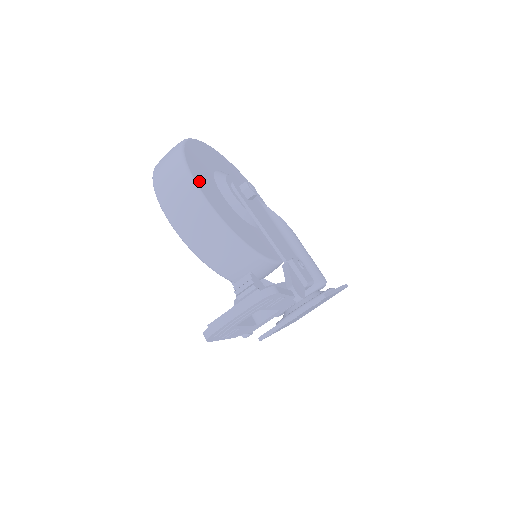
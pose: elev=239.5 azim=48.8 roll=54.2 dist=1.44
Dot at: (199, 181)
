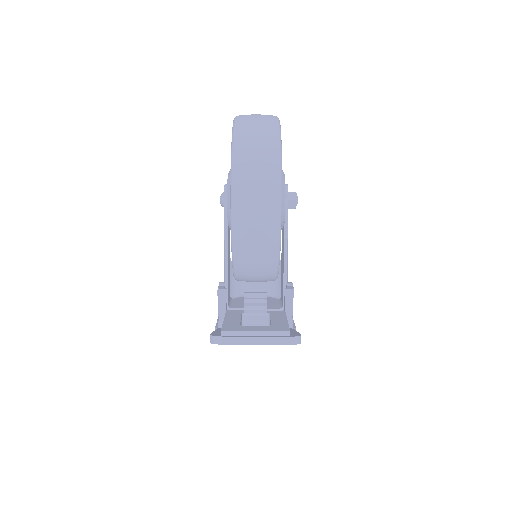
Dot at: occluded
